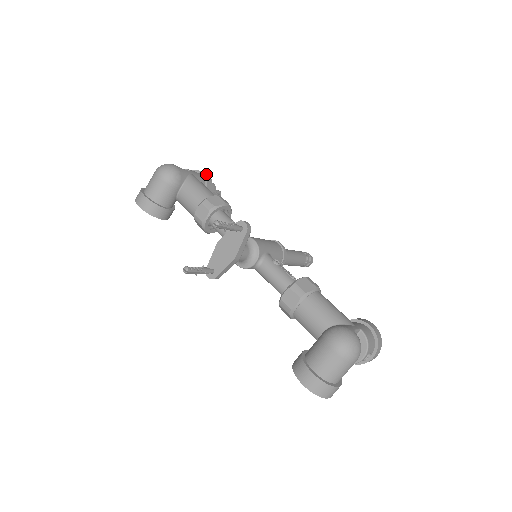
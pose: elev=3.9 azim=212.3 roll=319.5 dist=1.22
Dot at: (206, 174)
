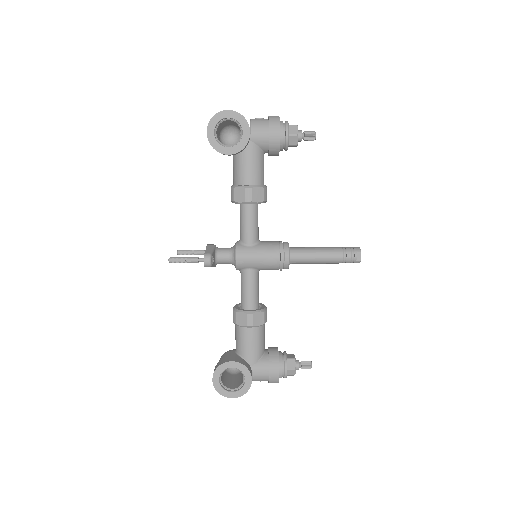
Dot at: occluded
